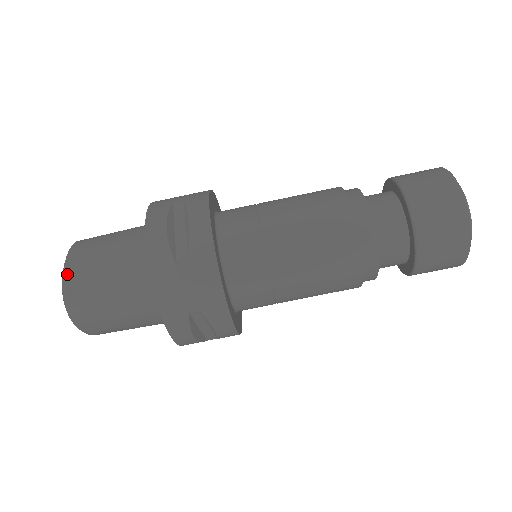
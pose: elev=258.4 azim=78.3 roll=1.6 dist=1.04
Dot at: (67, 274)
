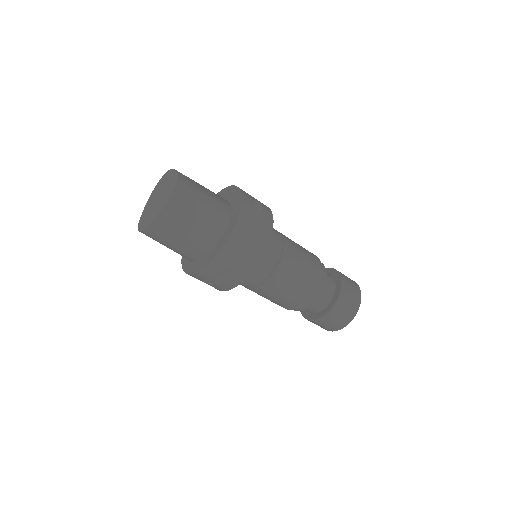
Dot at: (149, 229)
